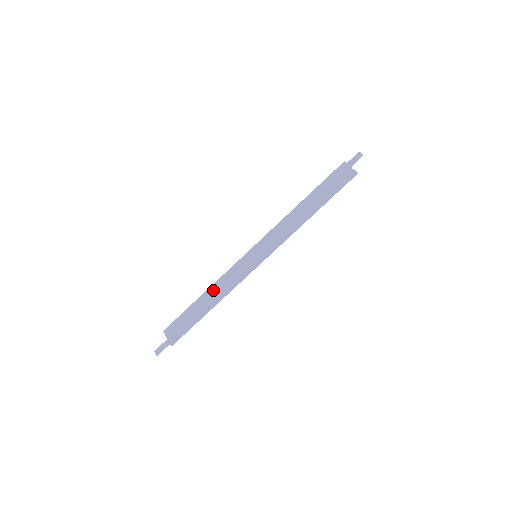
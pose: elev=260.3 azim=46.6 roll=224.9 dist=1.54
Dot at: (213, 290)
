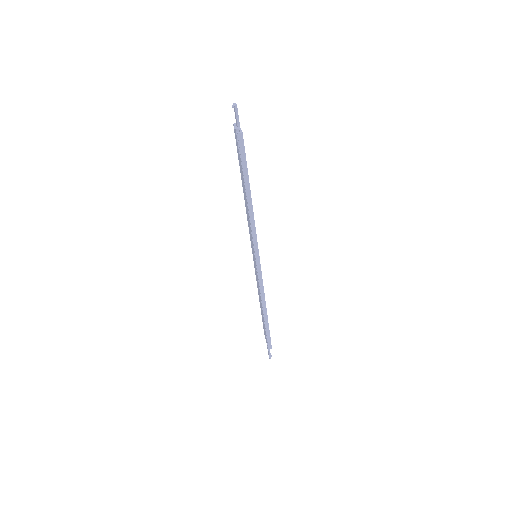
Dot at: (259, 296)
